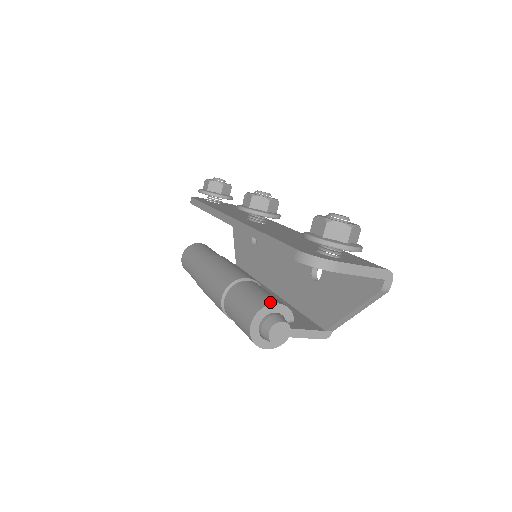
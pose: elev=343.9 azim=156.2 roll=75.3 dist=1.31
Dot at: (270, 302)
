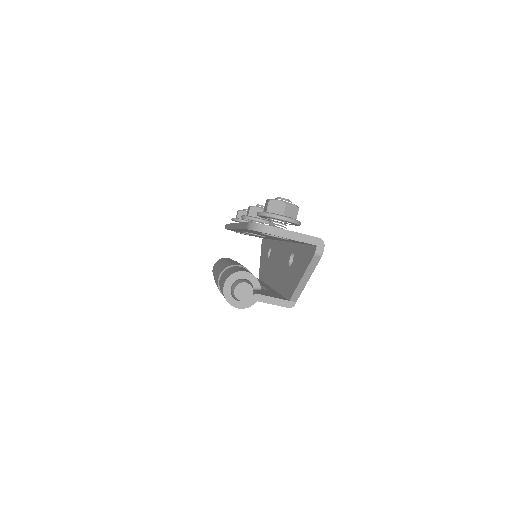
Dot at: (240, 270)
